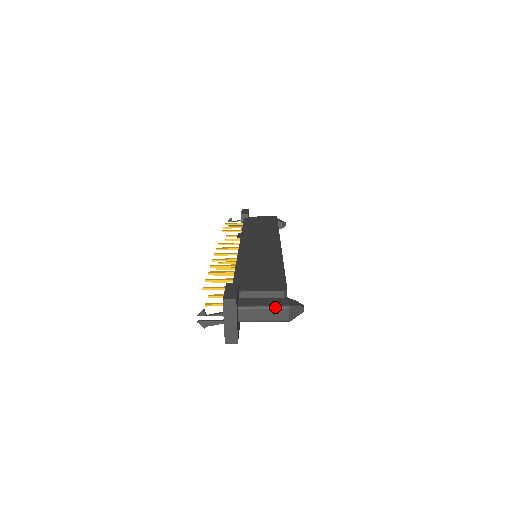
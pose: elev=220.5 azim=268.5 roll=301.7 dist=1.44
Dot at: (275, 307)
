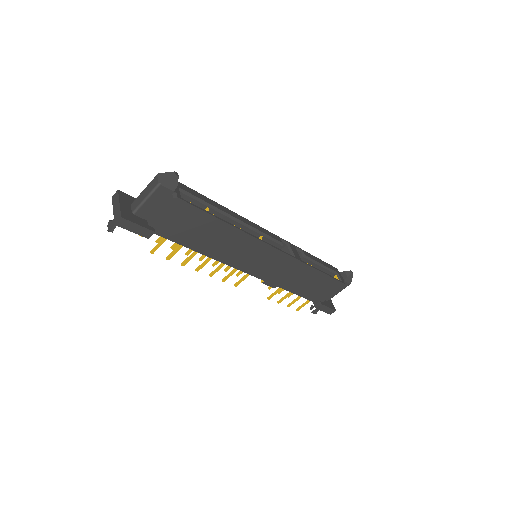
Dot at: (150, 182)
